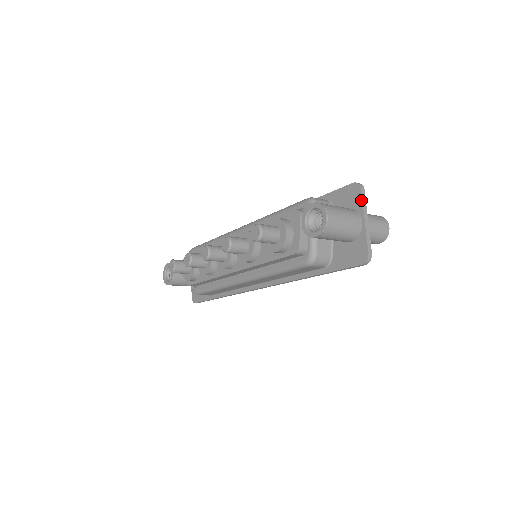
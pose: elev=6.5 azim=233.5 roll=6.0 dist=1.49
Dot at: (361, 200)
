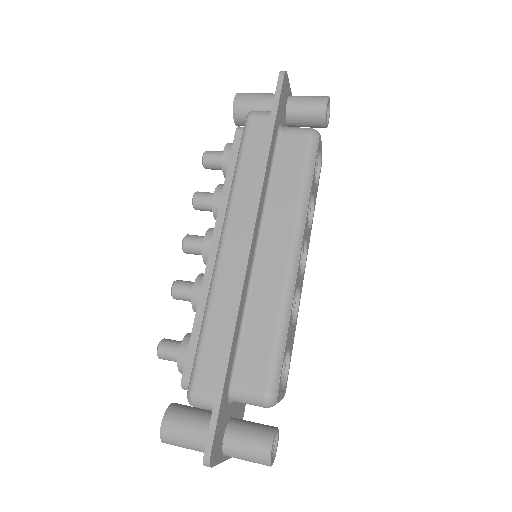
Dot at: occluded
